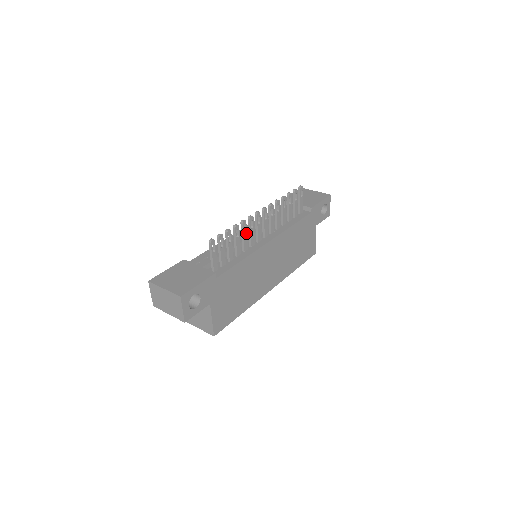
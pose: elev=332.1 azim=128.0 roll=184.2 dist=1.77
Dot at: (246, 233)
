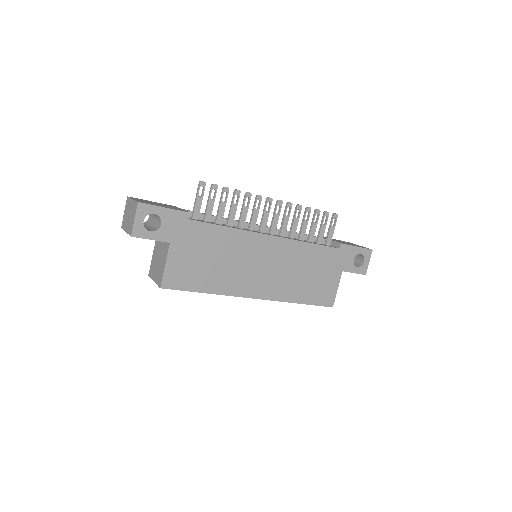
Dot at: (247, 208)
